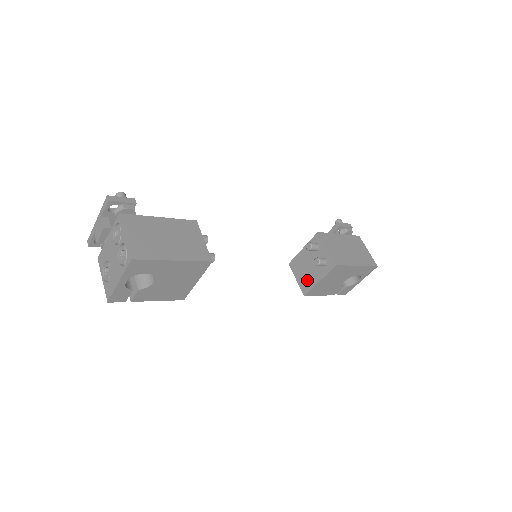
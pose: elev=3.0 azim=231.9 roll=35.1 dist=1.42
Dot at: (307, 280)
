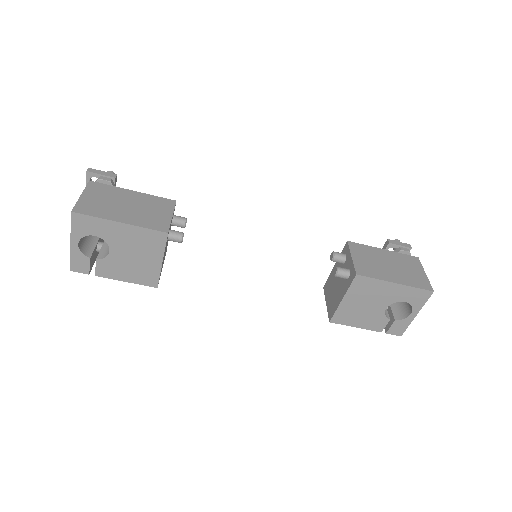
Dot at: (333, 301)
